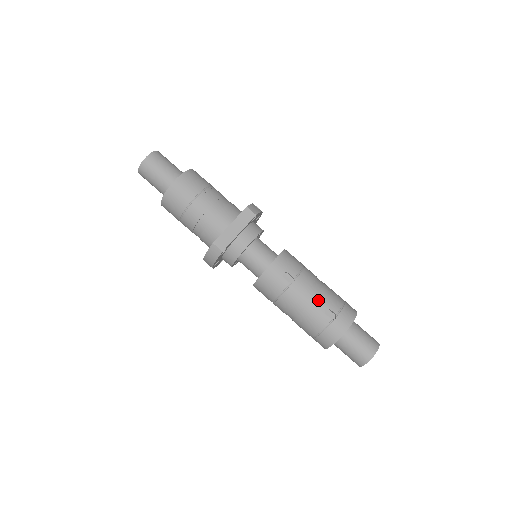
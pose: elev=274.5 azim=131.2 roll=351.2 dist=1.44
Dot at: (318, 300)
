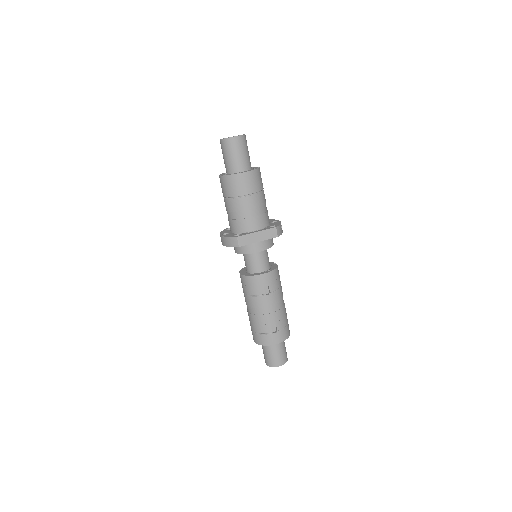
Dot at: (274, 315)
